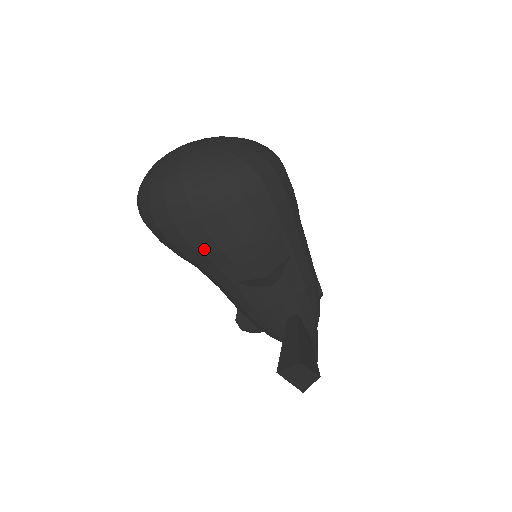
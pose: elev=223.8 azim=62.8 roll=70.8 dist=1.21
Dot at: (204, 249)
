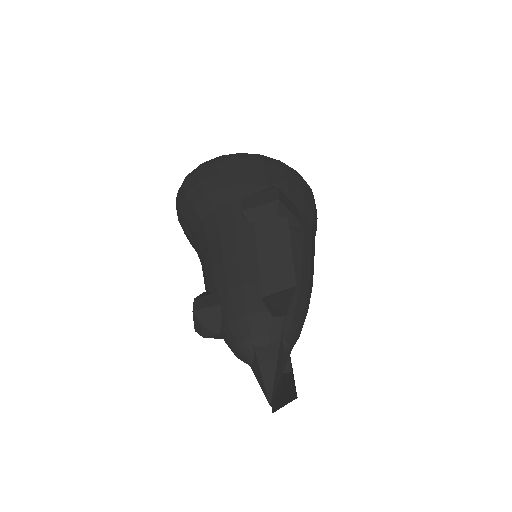
Dot at: (229, 181)
